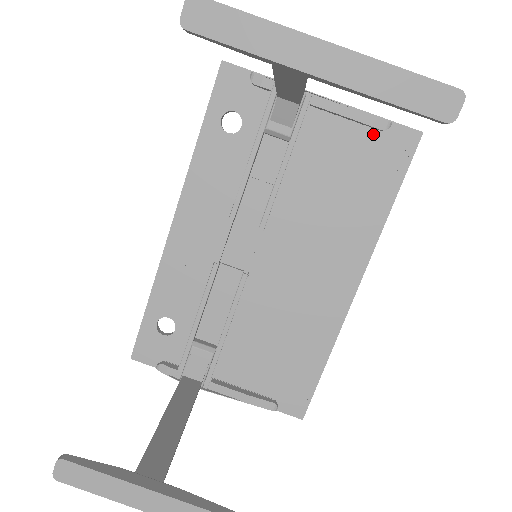
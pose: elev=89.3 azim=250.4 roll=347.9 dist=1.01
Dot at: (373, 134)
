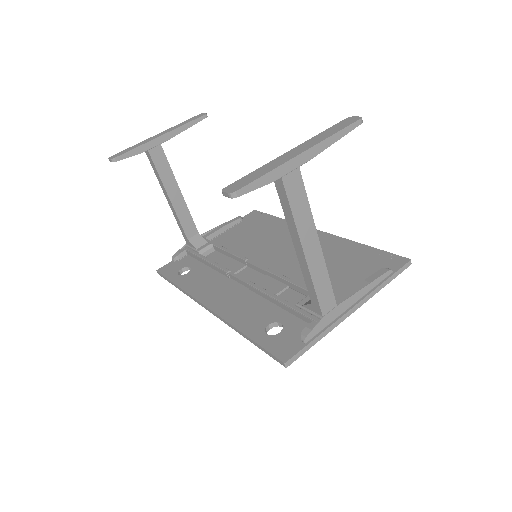
Dot at: (240, 224)
